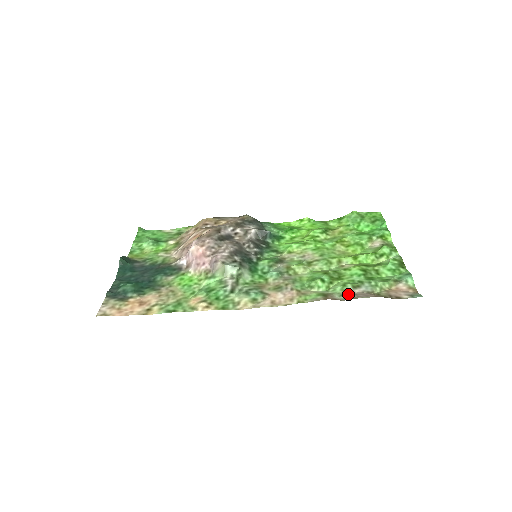
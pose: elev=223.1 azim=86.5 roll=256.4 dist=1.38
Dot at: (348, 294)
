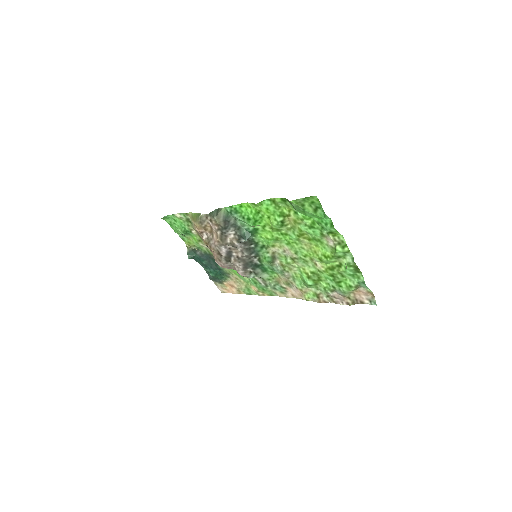
Dot at: (330, 297)
